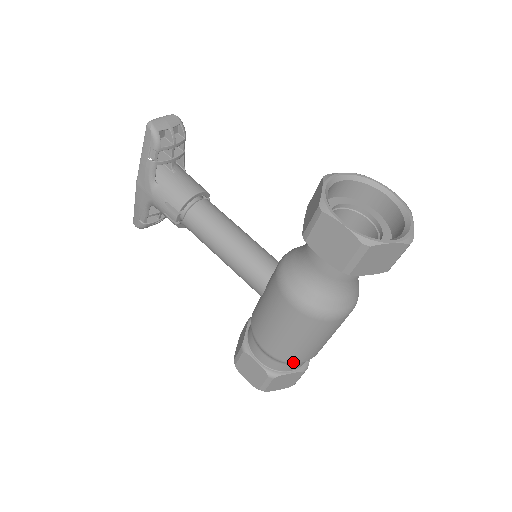
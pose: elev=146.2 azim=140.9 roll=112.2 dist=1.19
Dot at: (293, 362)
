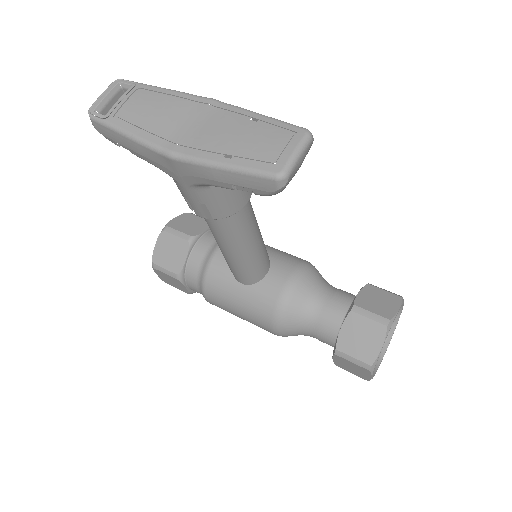
Dot at: occluded
